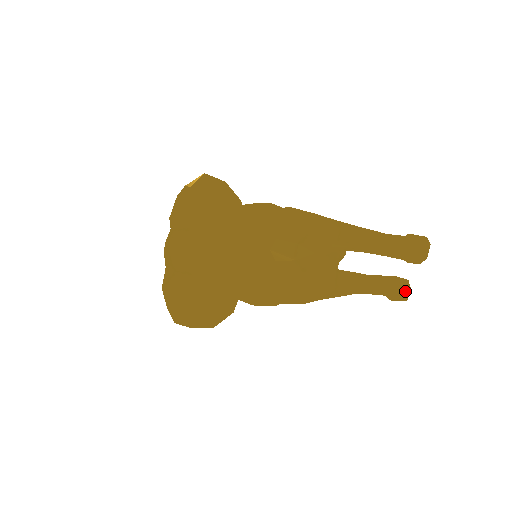
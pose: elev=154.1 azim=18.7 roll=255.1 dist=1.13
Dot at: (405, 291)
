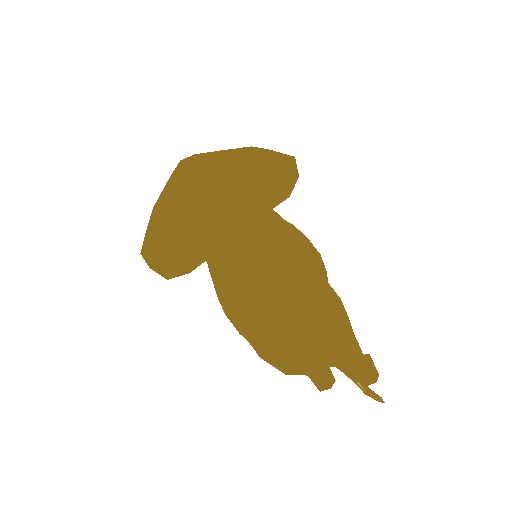
Dot at: (327, 387)
